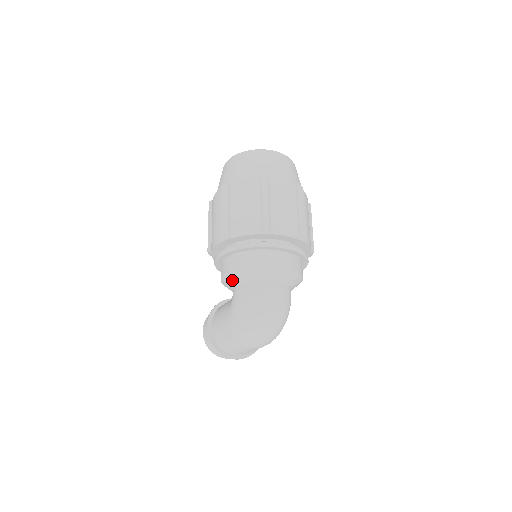
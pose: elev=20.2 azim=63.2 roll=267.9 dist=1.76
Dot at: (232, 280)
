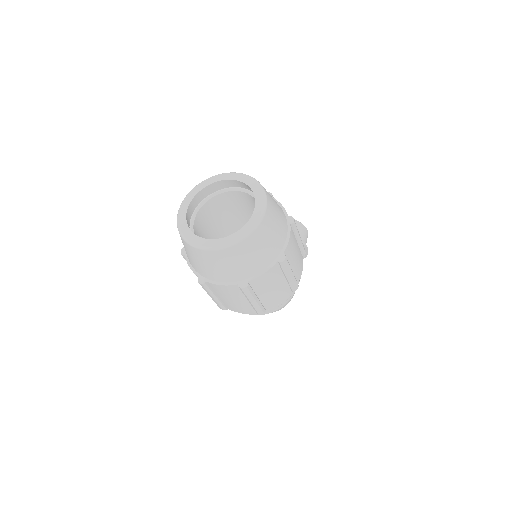
Dot at: occluded
